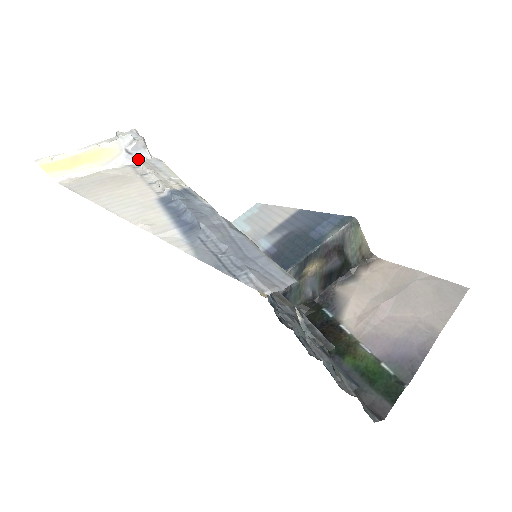
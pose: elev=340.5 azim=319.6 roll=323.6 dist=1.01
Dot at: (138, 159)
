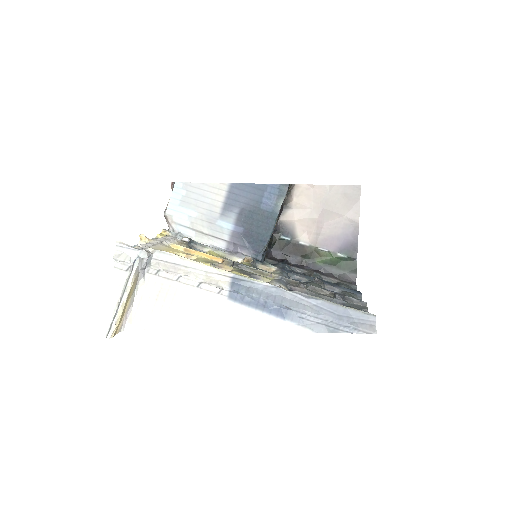
Dot at: (149, 265)
